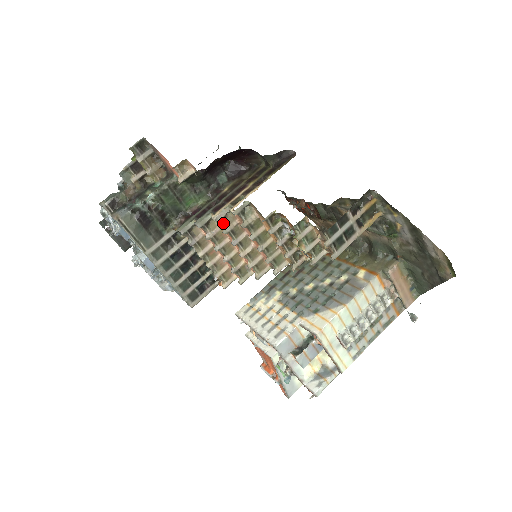
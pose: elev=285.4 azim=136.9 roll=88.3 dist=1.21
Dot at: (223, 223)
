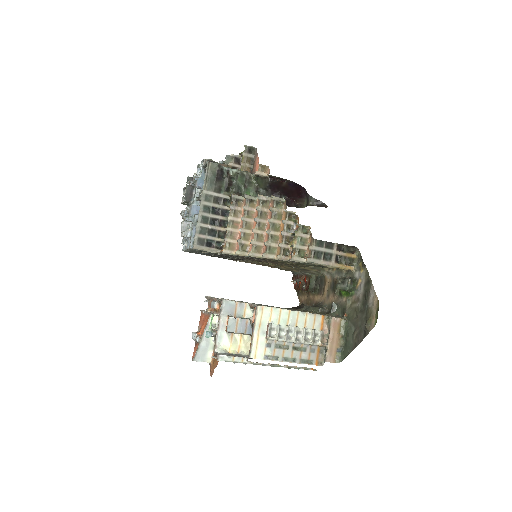
Dot at: (261, 203)
